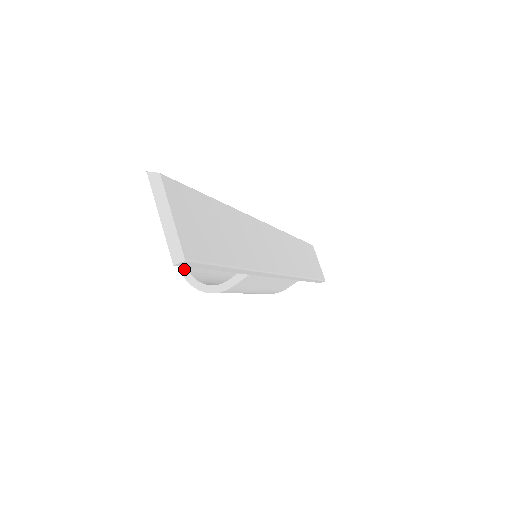
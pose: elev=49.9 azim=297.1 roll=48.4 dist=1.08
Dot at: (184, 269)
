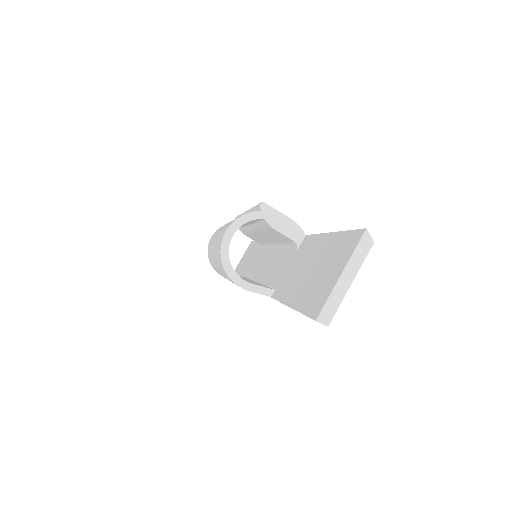
Dot at: (228, 237)
